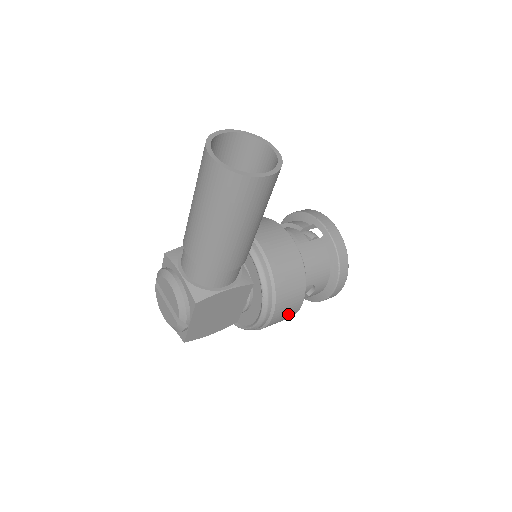
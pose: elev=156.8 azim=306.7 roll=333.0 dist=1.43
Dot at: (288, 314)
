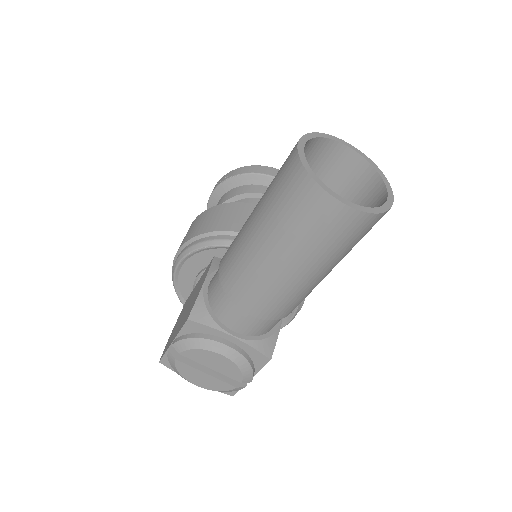
Dot at: occluded
